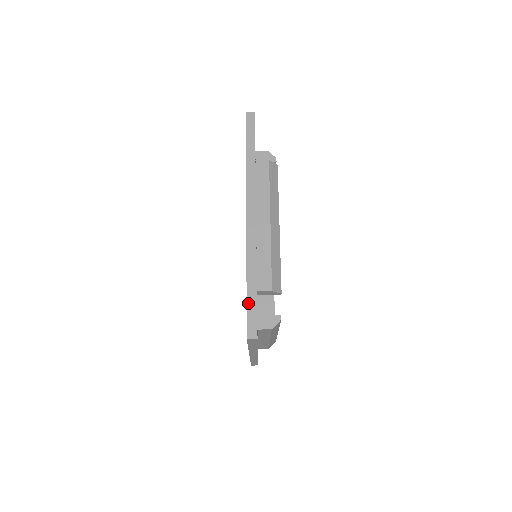
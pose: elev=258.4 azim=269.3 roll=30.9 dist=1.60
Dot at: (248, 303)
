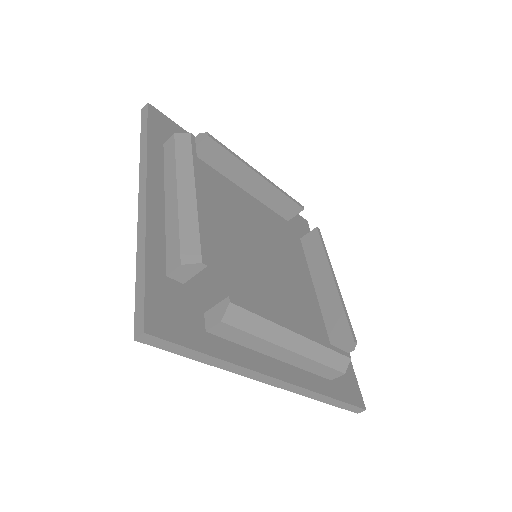
Dot at: (339, 407)
